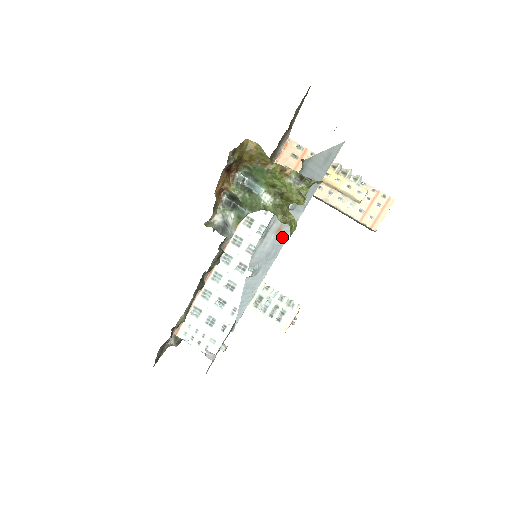
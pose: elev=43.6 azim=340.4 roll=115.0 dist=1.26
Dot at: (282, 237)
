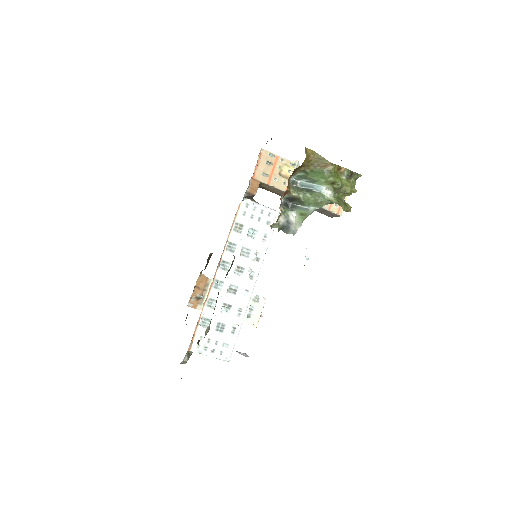
Dot at: occluded
